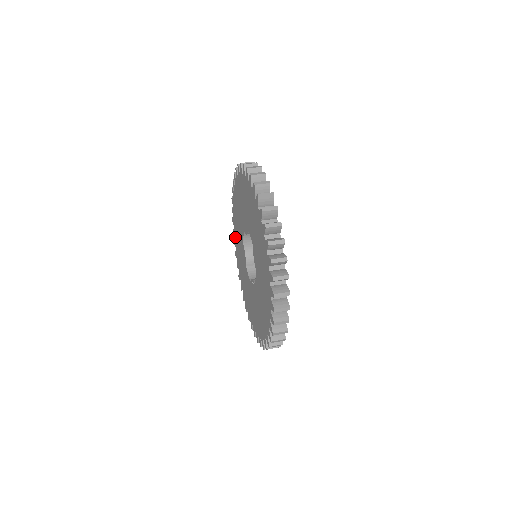
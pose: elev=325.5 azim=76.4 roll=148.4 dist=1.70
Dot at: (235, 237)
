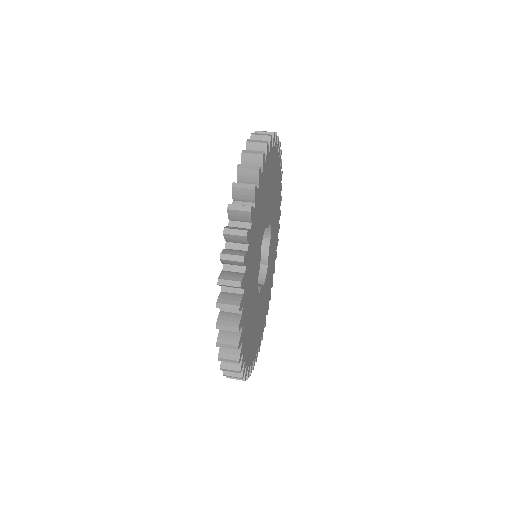
Dot at: occluded
